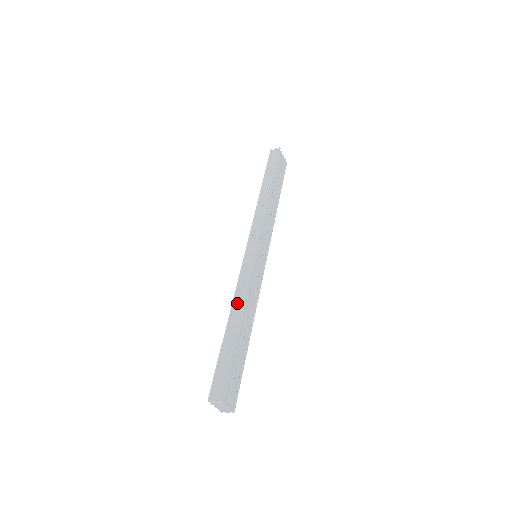
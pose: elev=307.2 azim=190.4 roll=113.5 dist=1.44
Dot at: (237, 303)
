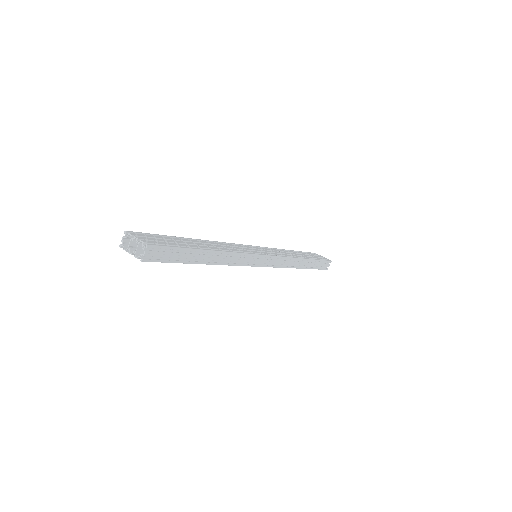
Dot at: occluded
